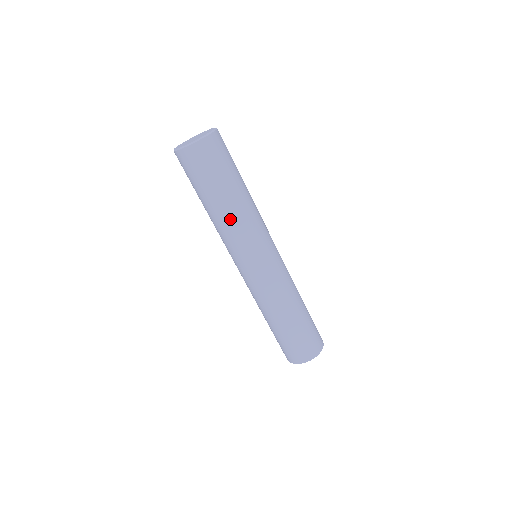
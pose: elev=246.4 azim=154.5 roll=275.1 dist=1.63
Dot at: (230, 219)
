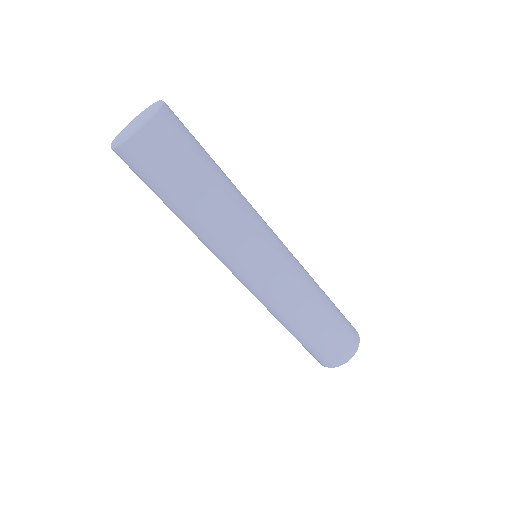
Dot at: (194, 231)
